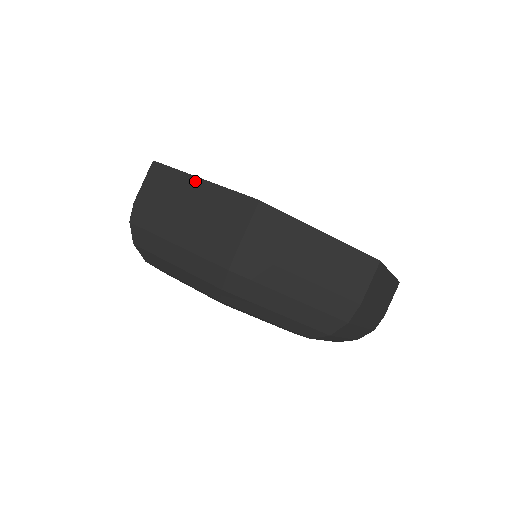
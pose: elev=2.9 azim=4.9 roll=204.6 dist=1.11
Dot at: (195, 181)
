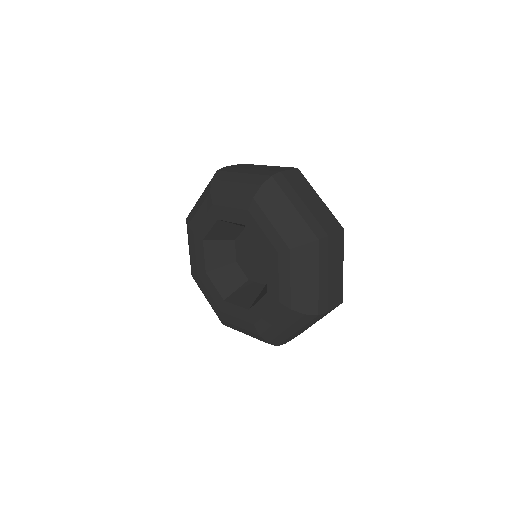
Dot at: (317, 195)
